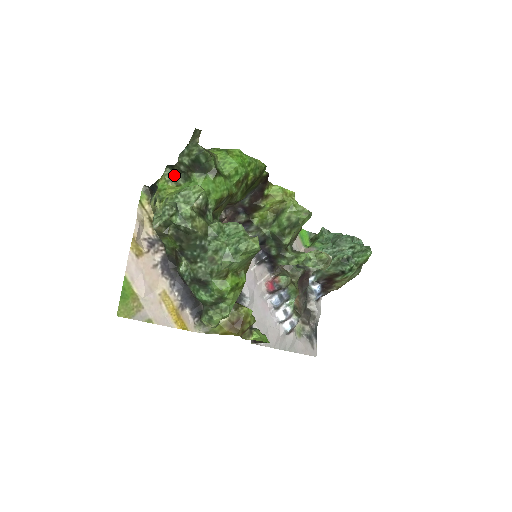
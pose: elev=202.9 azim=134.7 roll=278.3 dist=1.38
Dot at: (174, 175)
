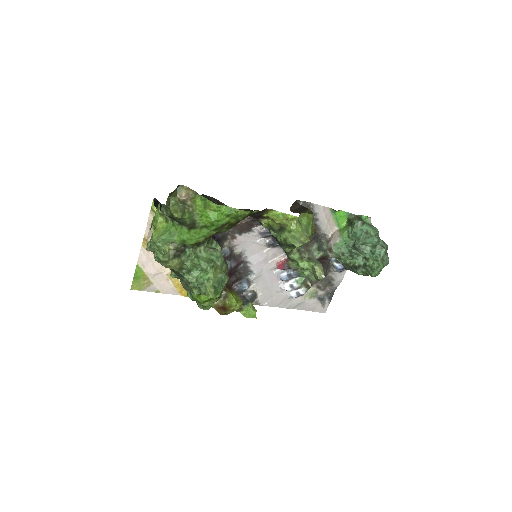
Dot at: occluded
